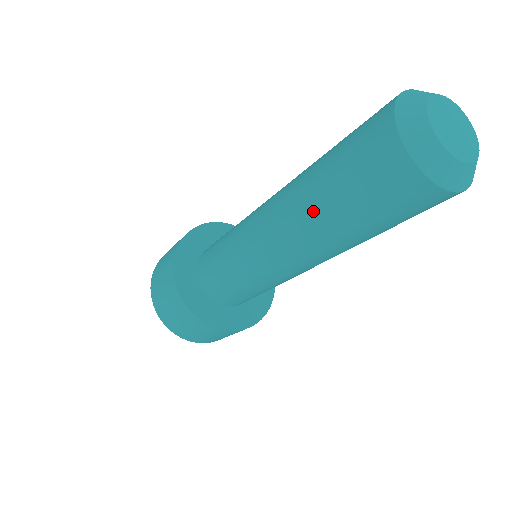
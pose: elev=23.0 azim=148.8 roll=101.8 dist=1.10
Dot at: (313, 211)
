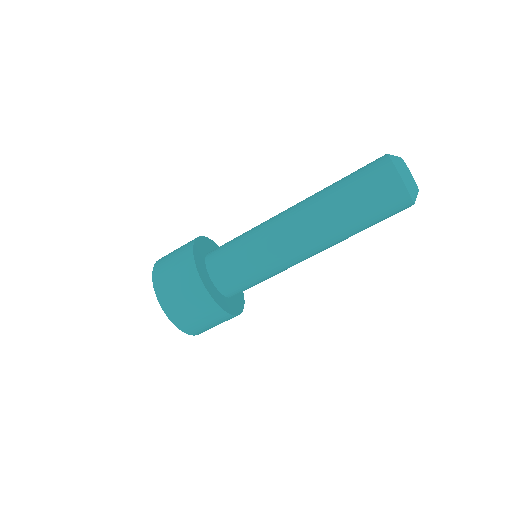
Dot at: (326, 190)
